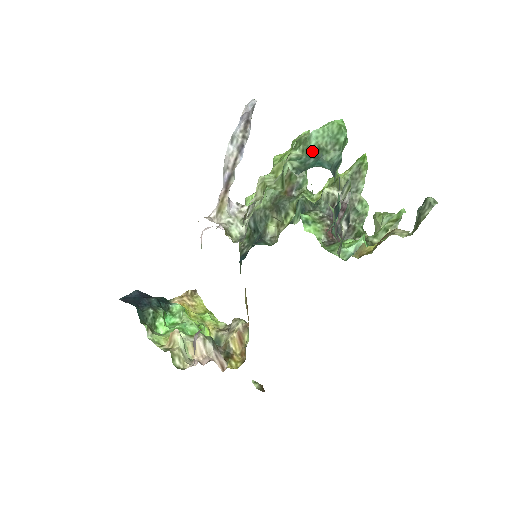
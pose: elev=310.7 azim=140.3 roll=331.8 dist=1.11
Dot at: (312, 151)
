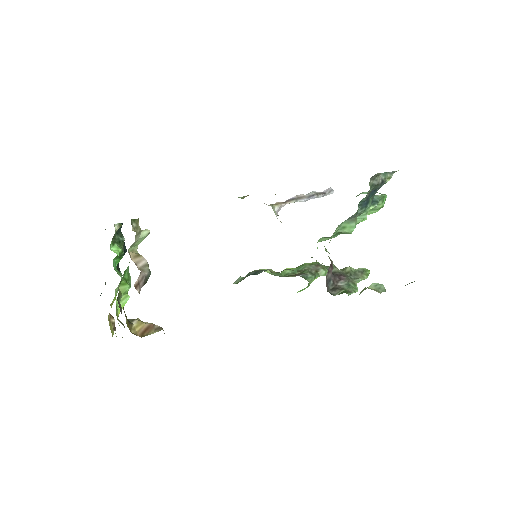
Dot at: occluded
